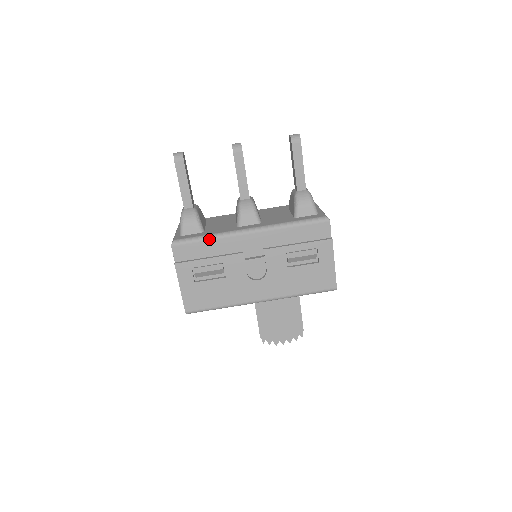
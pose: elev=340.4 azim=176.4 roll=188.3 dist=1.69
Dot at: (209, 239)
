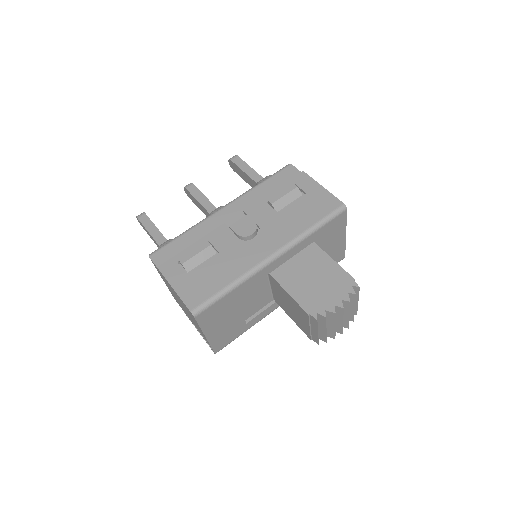
Dot at: (185, 232)
